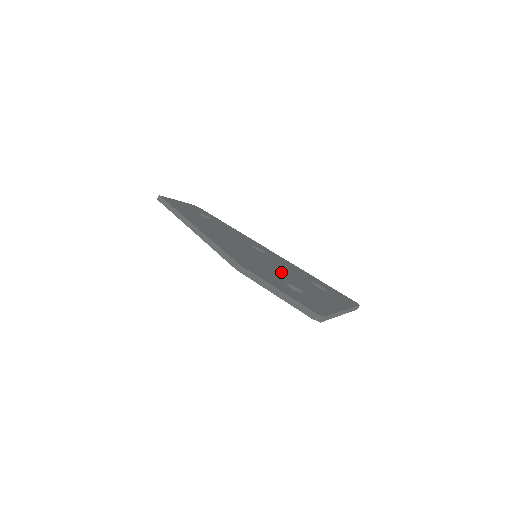
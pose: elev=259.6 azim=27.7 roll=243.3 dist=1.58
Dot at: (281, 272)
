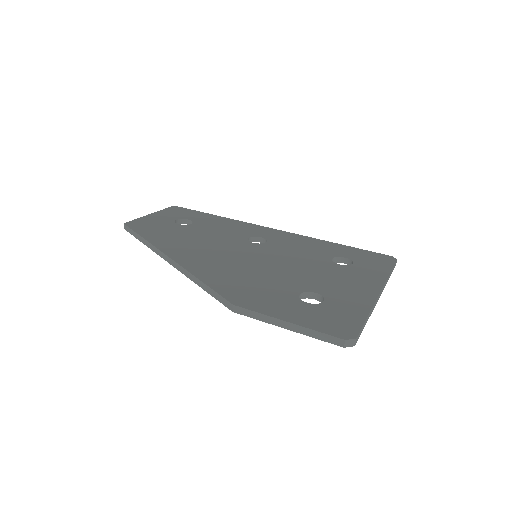
Dot at: (290, 272)
